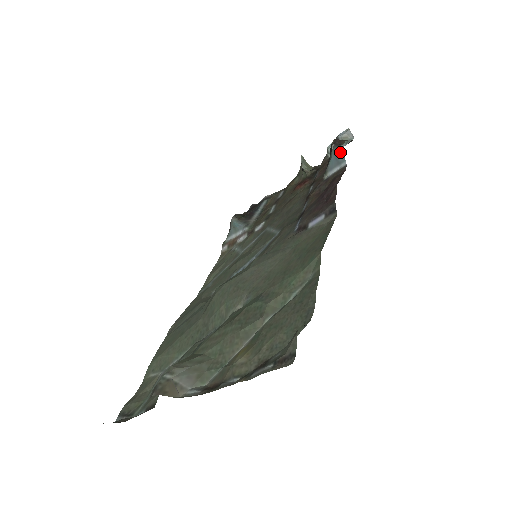
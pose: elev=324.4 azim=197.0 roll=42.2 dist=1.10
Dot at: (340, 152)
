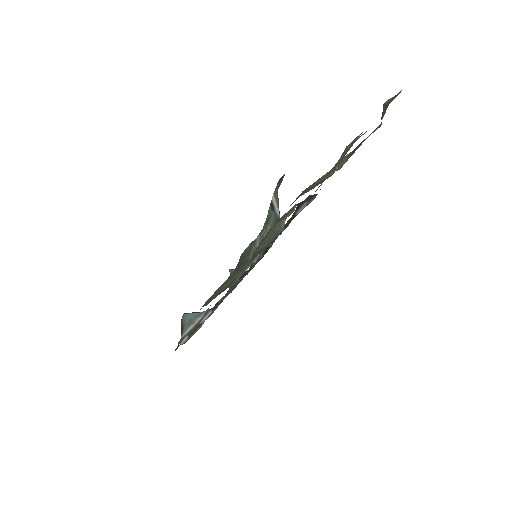
Dot at: occluded
